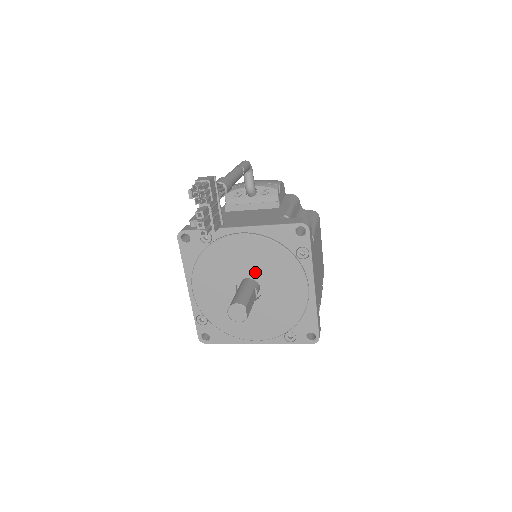
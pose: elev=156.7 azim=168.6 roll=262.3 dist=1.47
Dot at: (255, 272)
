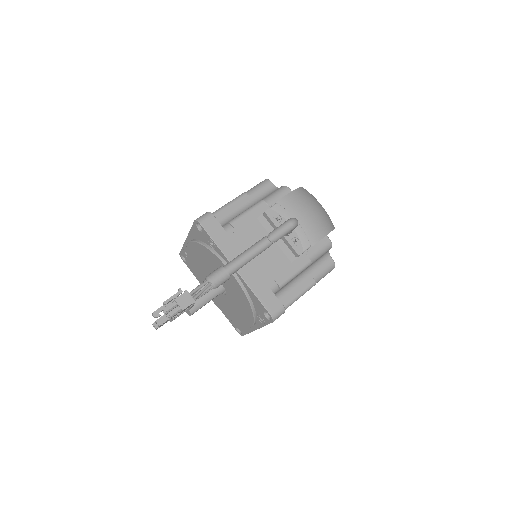
Dot at: (228, 288)
